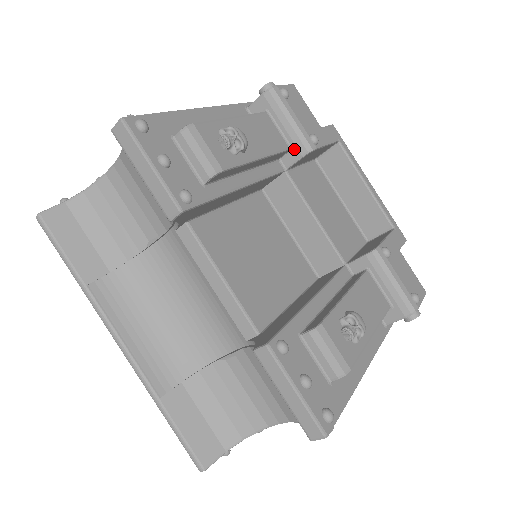
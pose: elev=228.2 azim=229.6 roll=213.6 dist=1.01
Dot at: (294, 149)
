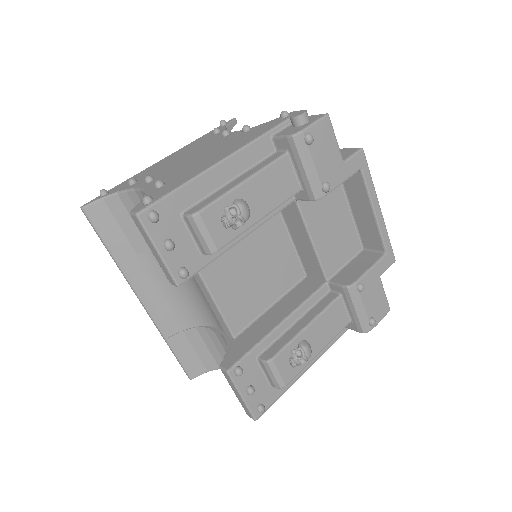
Dot at: (305, 192)
